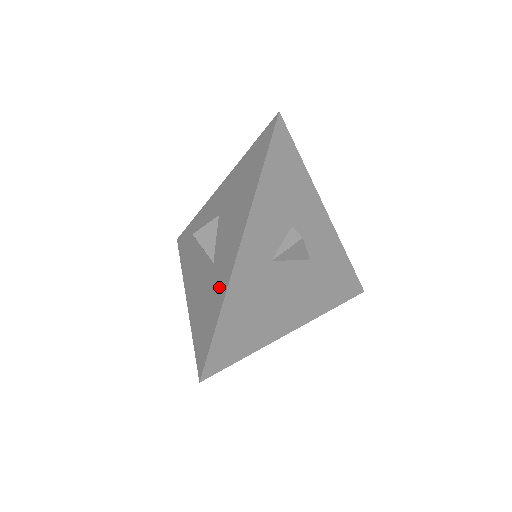
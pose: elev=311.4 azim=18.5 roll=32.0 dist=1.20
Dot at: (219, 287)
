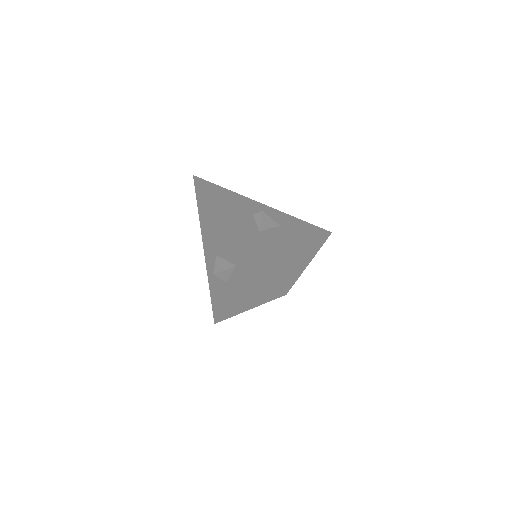
Dot at: (248, 259)
